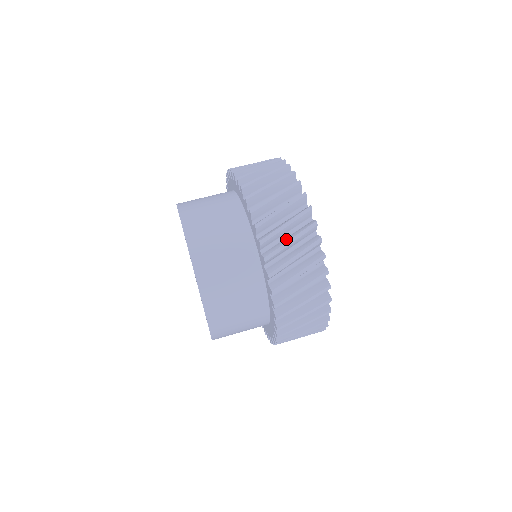
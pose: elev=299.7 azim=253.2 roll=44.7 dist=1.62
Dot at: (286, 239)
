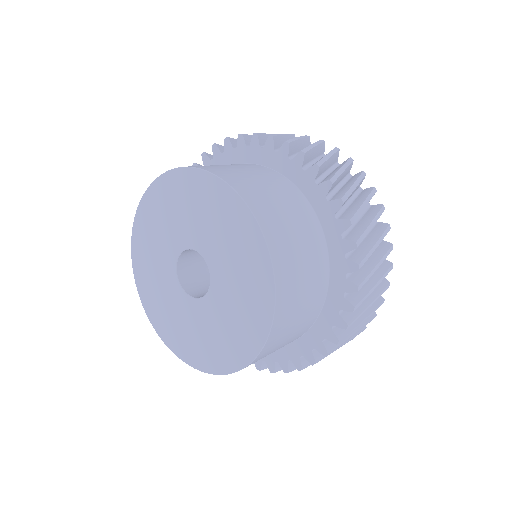
Dot at: occluded
